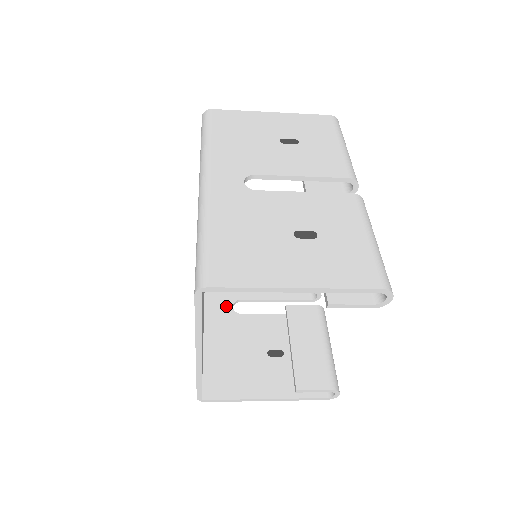
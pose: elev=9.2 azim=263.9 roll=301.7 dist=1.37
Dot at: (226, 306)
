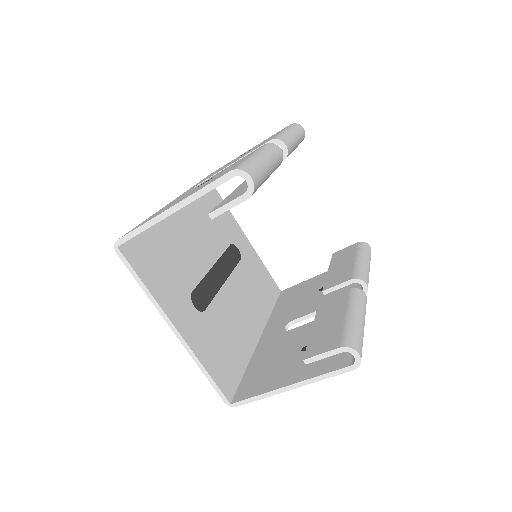
Dot at: (278, 330)
